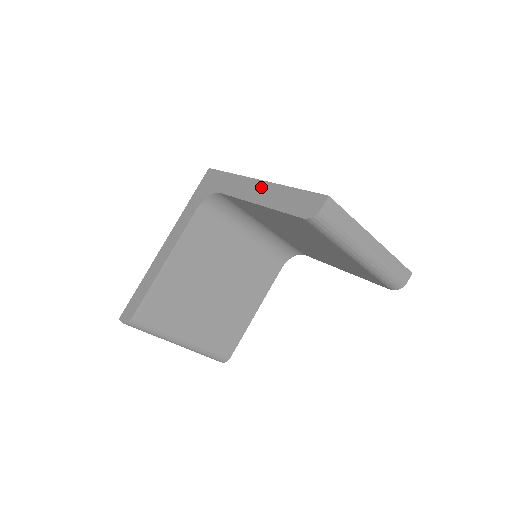
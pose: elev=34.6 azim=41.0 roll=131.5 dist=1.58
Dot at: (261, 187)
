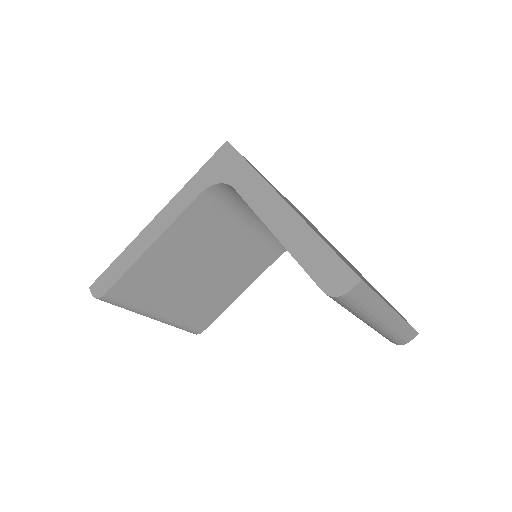
Dot at: (283, 212)
